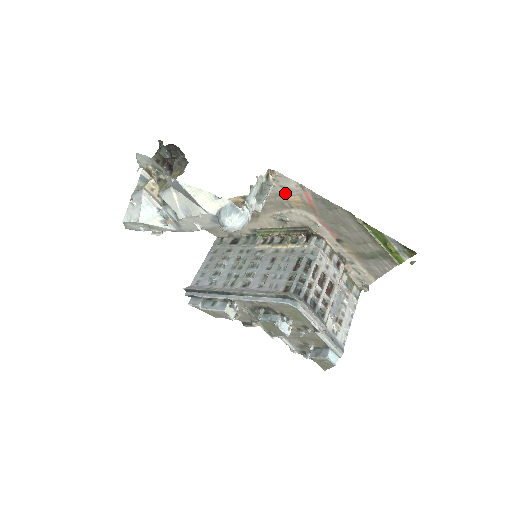
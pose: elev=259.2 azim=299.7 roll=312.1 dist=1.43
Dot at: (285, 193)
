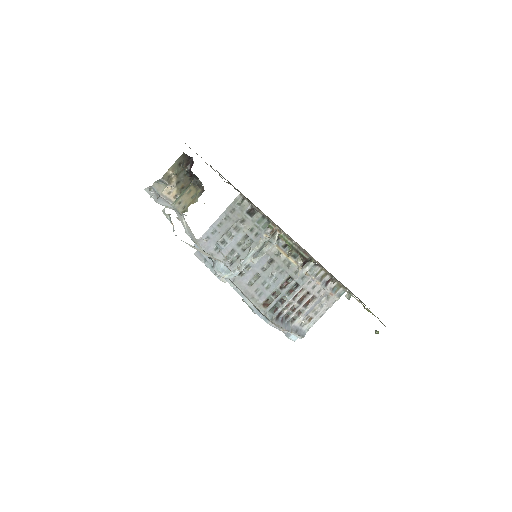
Dot at: occluded
